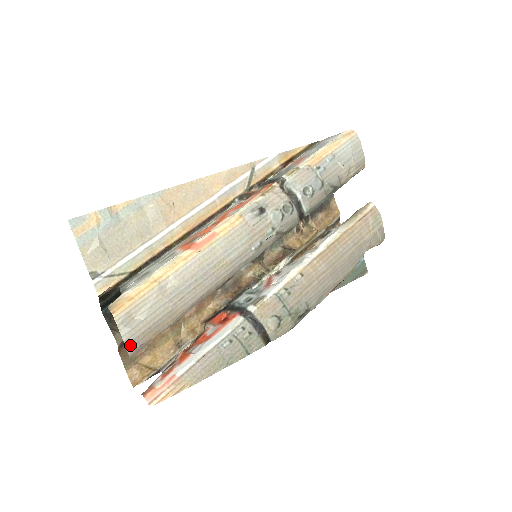
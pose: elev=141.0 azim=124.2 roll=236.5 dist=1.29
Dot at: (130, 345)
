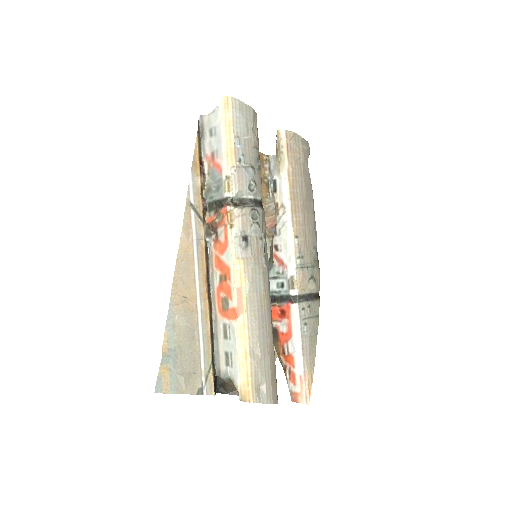
Dot at: (274, 400)
